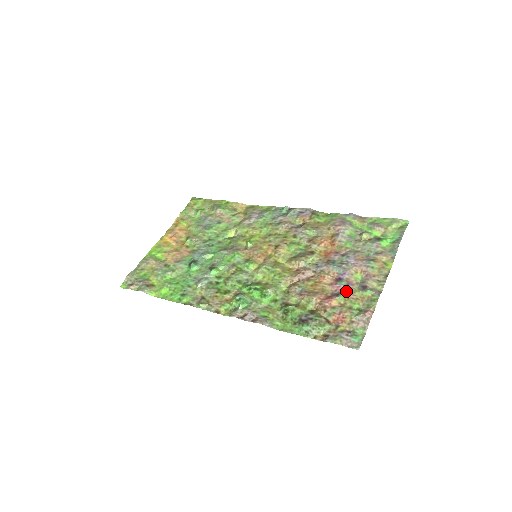
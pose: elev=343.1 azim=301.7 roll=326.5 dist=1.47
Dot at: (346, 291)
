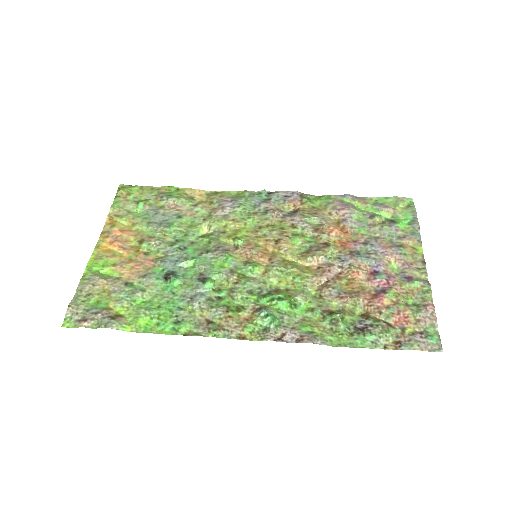
Dot at: (392, 285)
